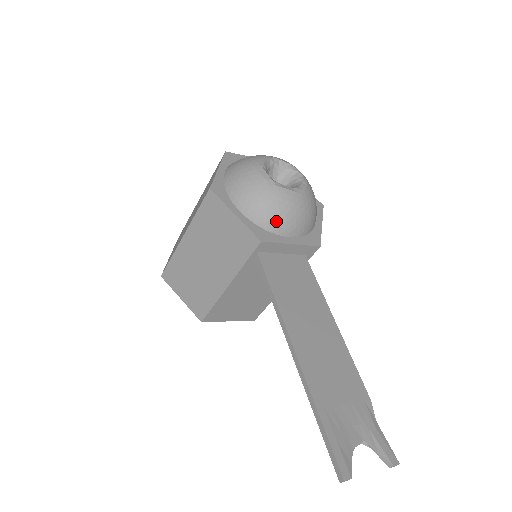
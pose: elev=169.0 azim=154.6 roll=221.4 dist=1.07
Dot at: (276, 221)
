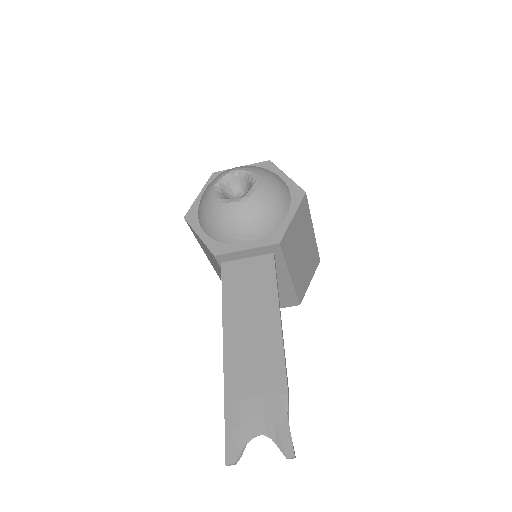
Dot at: (227, 234)
